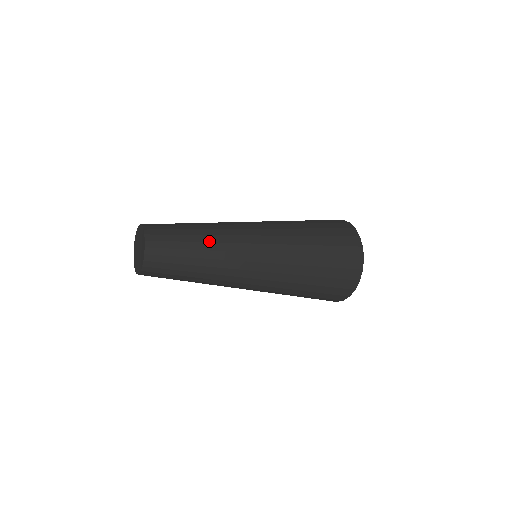
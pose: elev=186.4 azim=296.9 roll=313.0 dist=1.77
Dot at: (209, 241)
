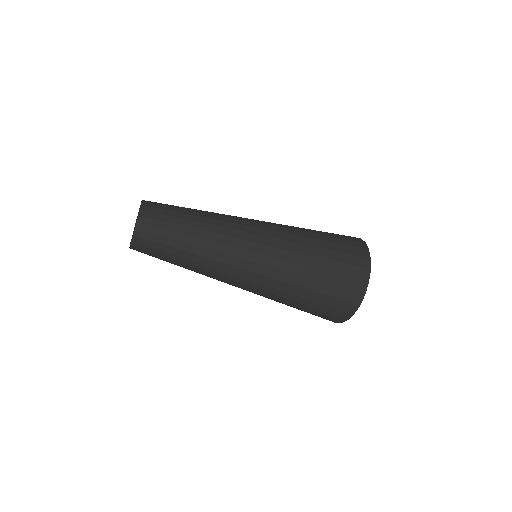
Dot at: (204, 222)
